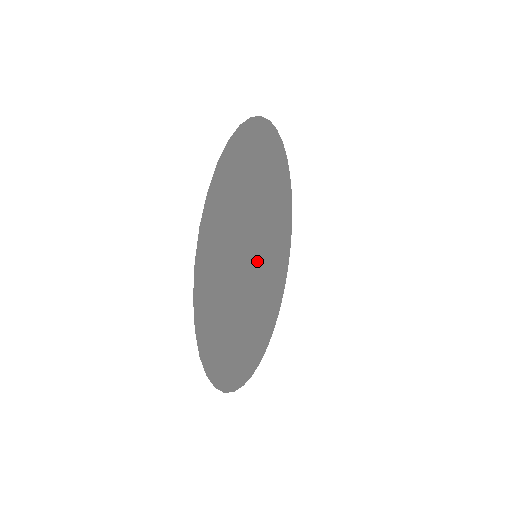
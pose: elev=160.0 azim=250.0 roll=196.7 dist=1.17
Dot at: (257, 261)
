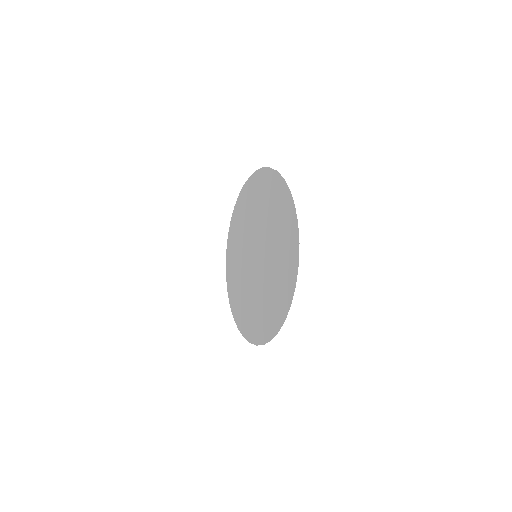
Dot at: (256, 261)
